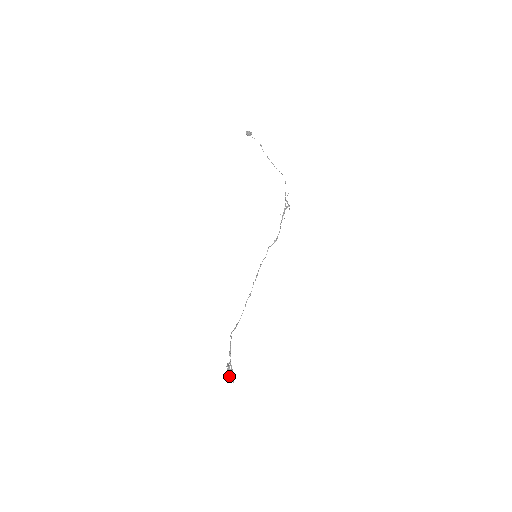
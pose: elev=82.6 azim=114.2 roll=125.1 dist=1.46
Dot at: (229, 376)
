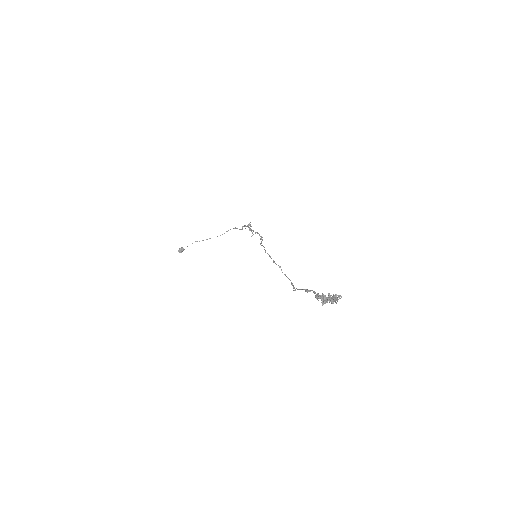
Dot at: (331, 301)
